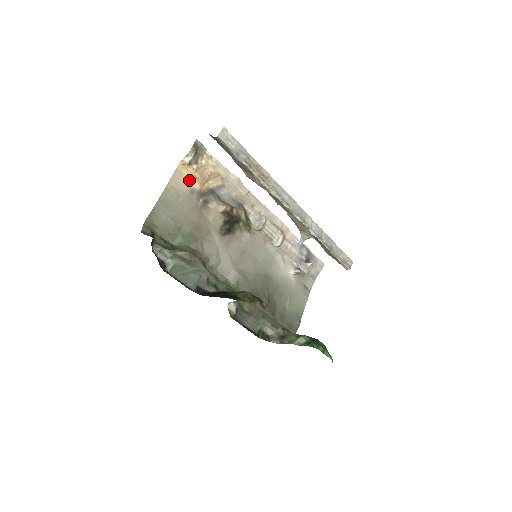
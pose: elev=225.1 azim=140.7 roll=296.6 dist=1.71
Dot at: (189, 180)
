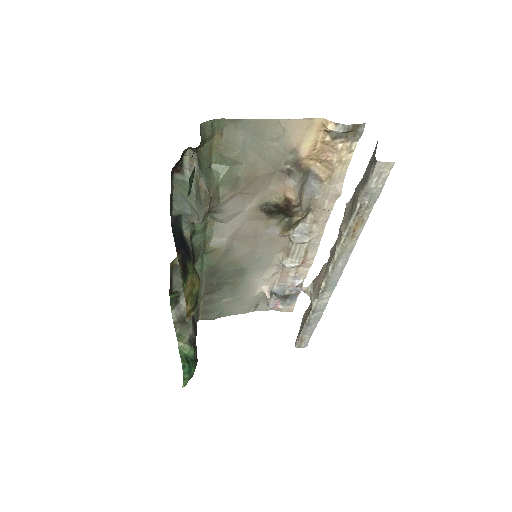
Dot at: (306, 140)
